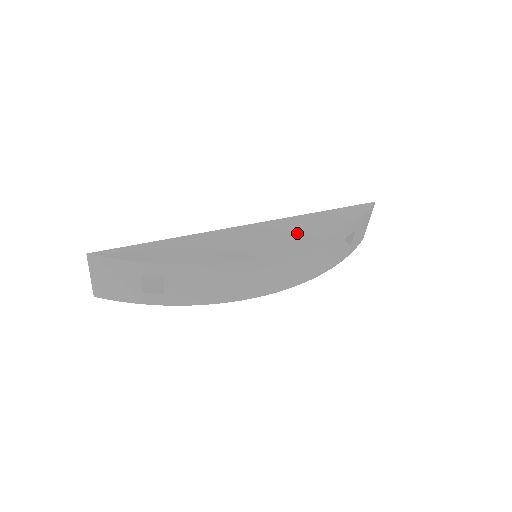
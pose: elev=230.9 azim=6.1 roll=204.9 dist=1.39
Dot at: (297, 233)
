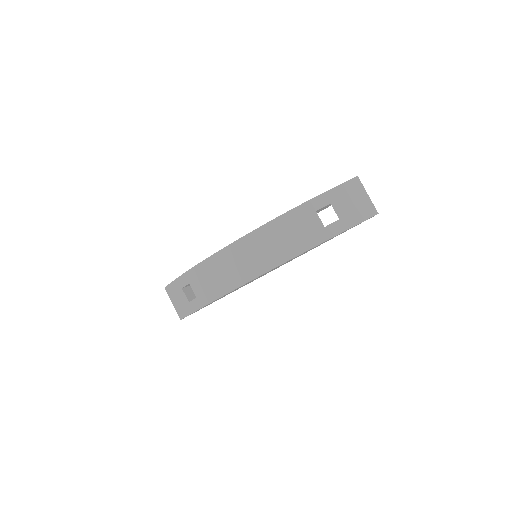
Dot at: occluded
